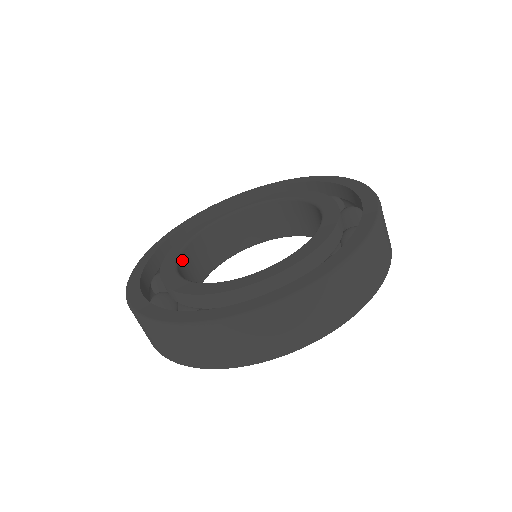
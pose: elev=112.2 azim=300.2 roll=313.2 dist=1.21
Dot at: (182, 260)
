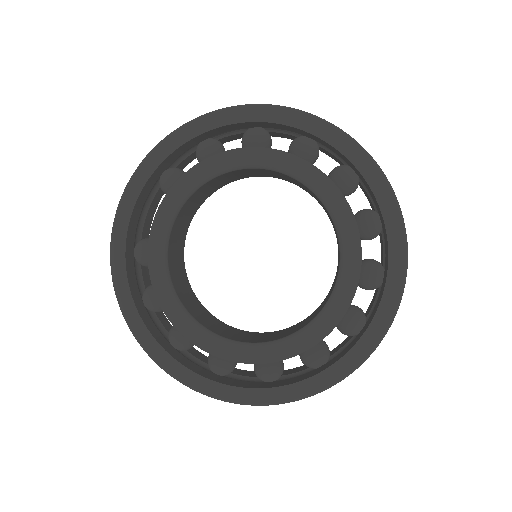
Dot at: (191, 291)
